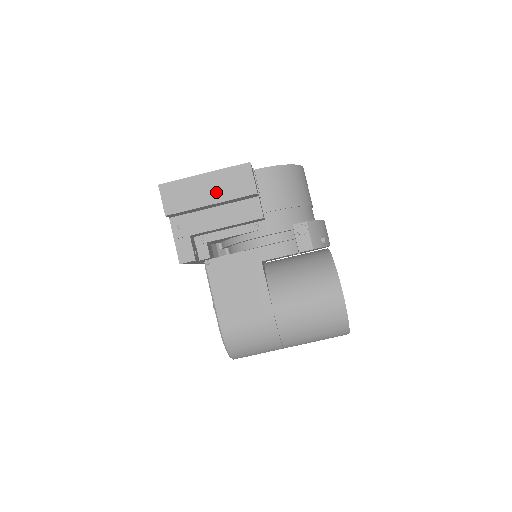
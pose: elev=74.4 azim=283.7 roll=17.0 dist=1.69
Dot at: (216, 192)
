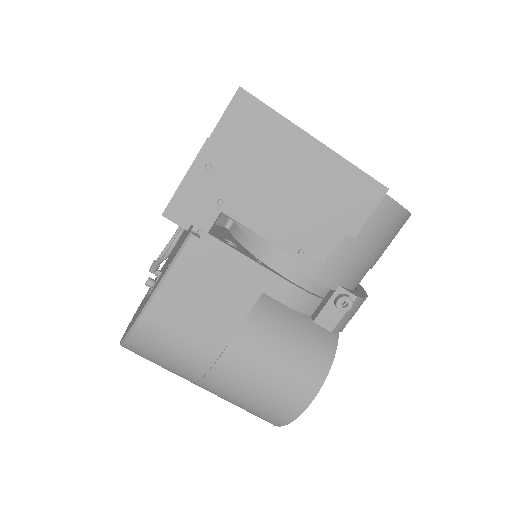
Dot at: (307, 182)
